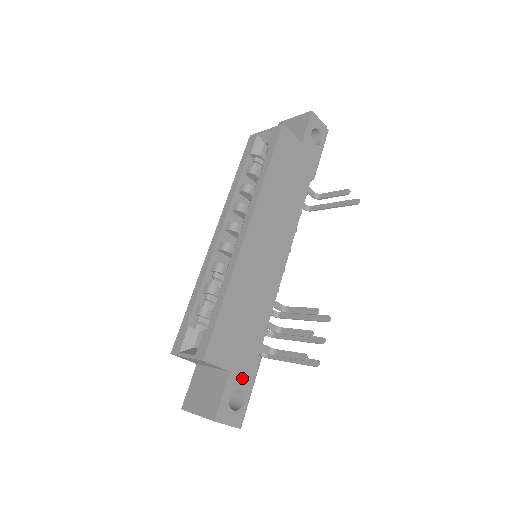
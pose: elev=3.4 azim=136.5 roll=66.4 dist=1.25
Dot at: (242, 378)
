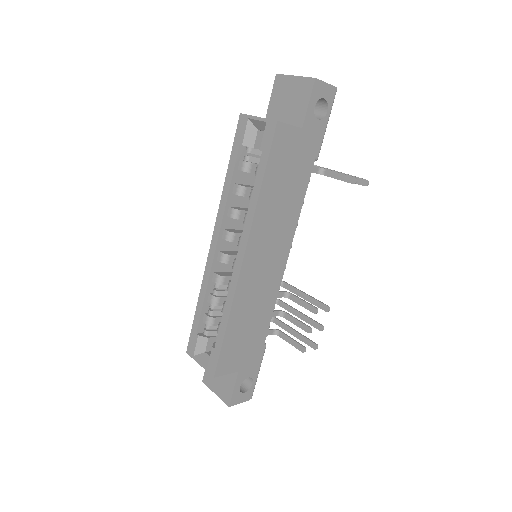
Dot at: (250, 370)
